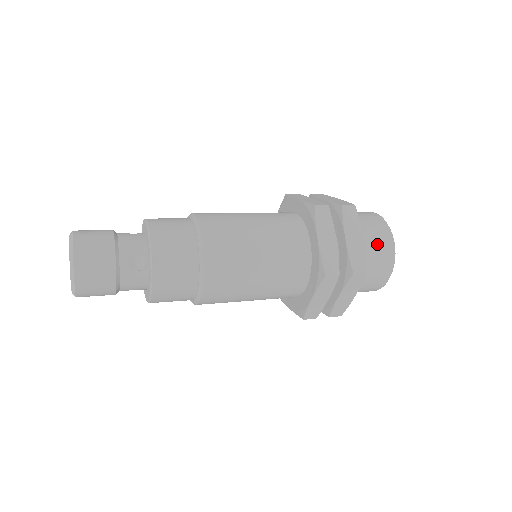
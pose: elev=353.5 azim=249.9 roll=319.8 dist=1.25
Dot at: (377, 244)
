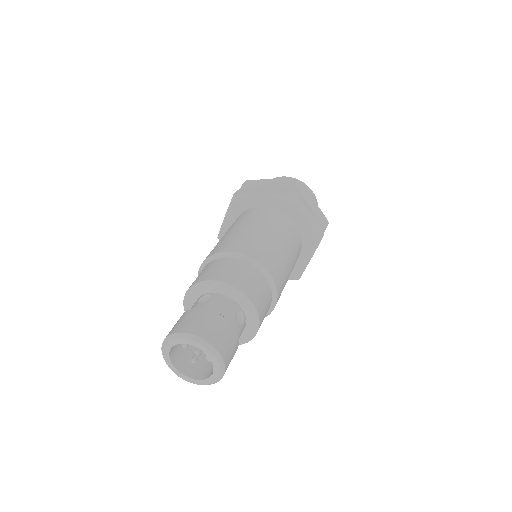
Dot at: occluded
